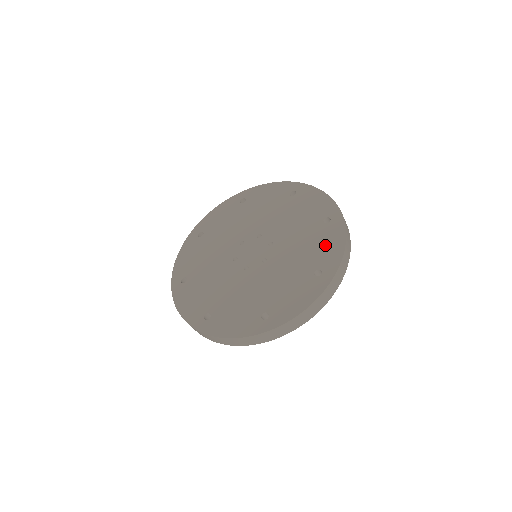
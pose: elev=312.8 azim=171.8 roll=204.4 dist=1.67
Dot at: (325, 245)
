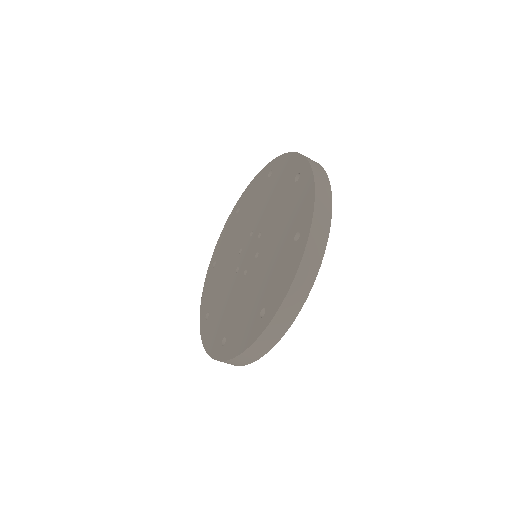
Dot at: (299, 203)
